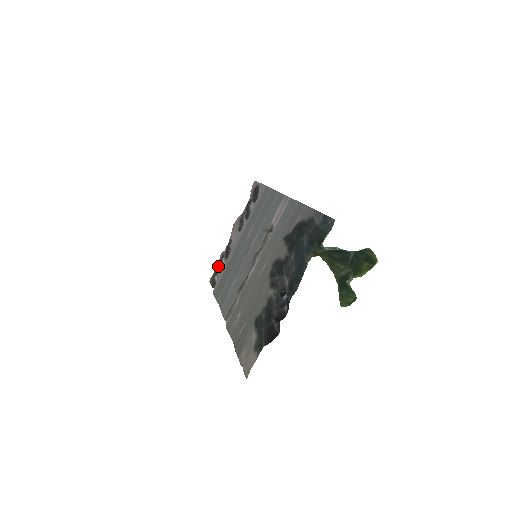
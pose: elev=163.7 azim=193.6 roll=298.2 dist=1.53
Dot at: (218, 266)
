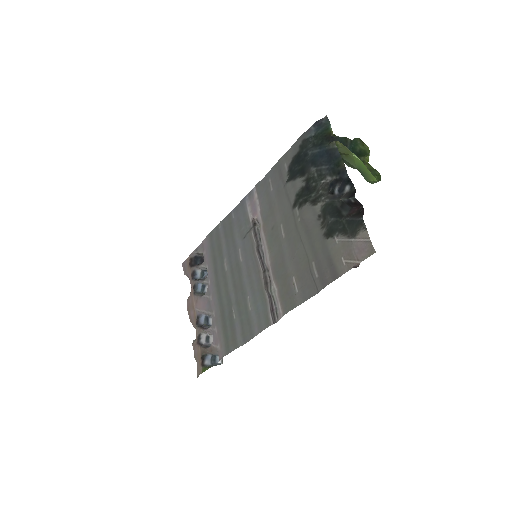
Dot at: (202, 347)
